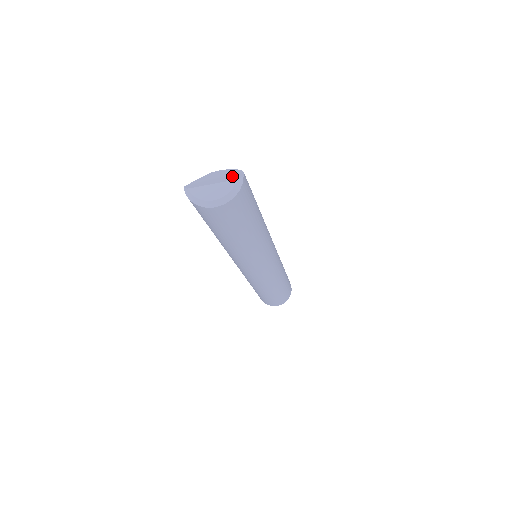
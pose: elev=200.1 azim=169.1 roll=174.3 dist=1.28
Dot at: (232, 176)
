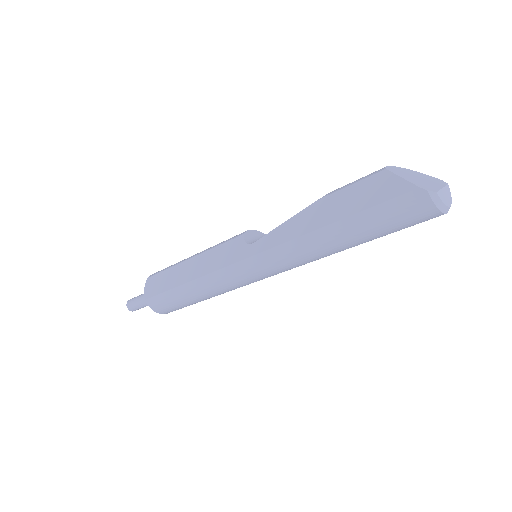
Dot at: (431, 178)
